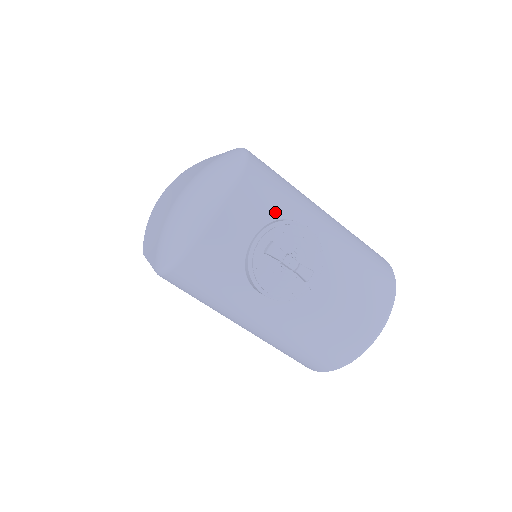
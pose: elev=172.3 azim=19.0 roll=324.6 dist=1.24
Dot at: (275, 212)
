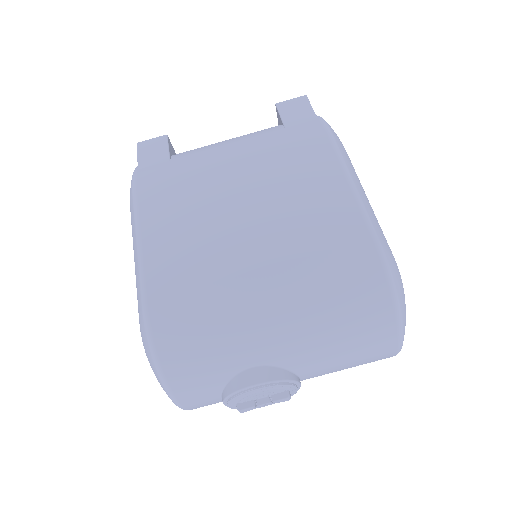
Dot at: (220, 381)
